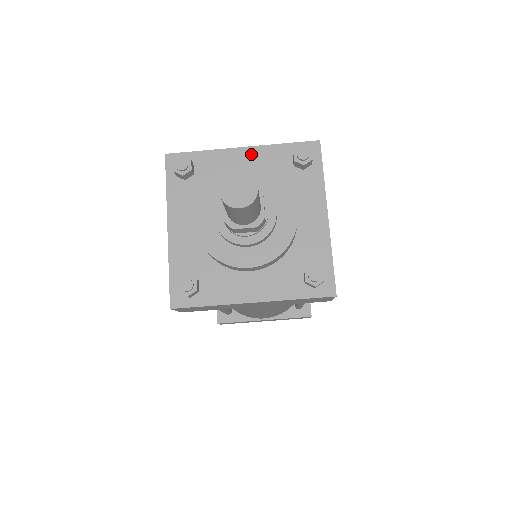
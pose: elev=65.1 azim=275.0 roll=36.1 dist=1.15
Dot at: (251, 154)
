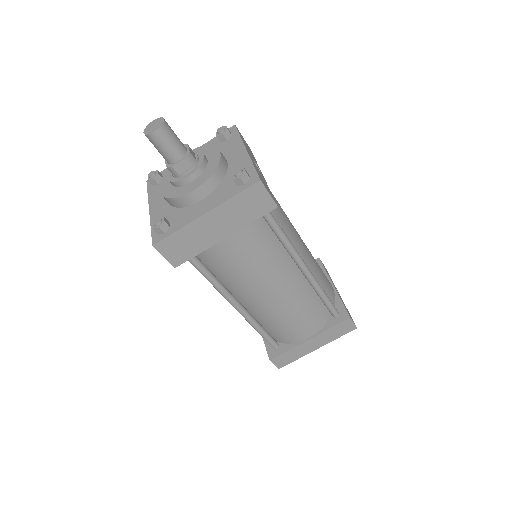
Dot at: occluded
